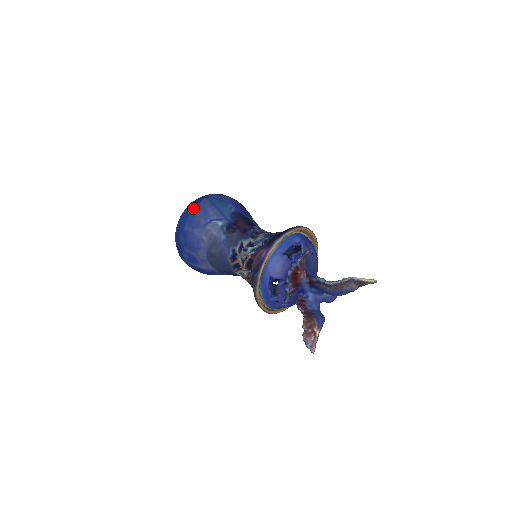
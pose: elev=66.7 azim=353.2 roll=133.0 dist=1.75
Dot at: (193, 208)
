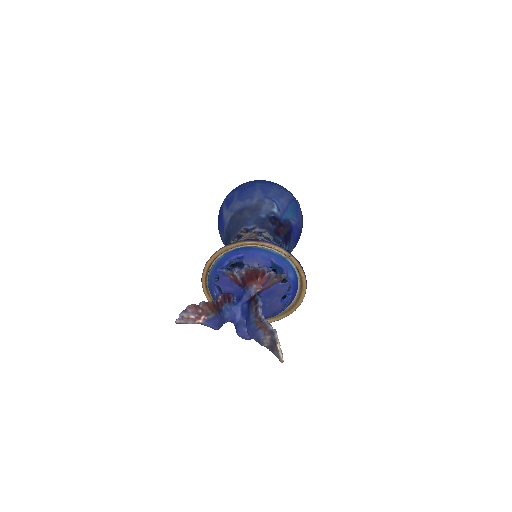
Dot at: (279, 186)
